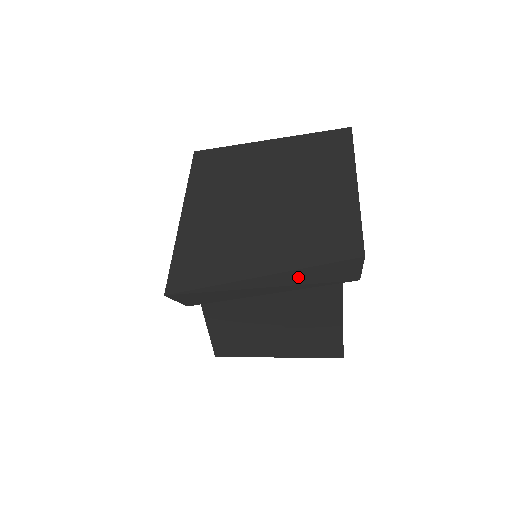
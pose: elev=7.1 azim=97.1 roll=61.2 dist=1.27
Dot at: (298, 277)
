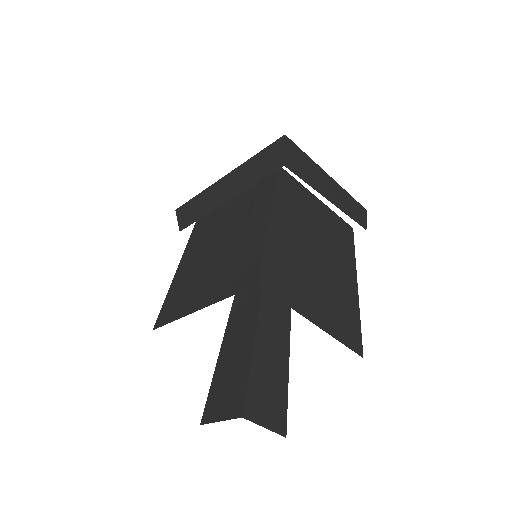
Dot at: (345, 197)
